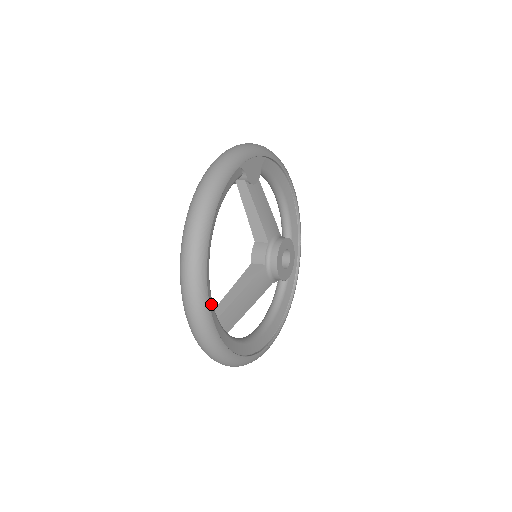
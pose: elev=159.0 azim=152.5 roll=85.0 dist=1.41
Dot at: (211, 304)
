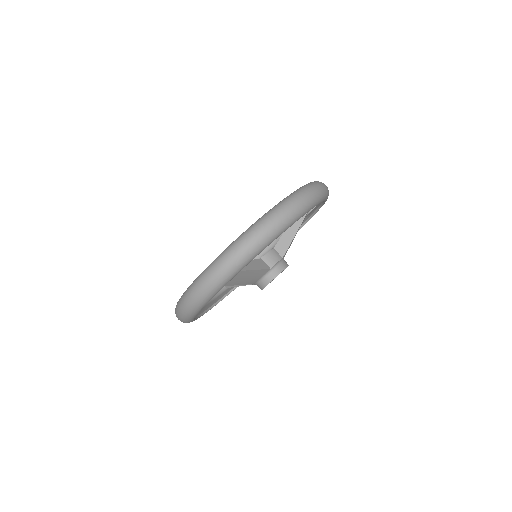
Dot at: occluded
